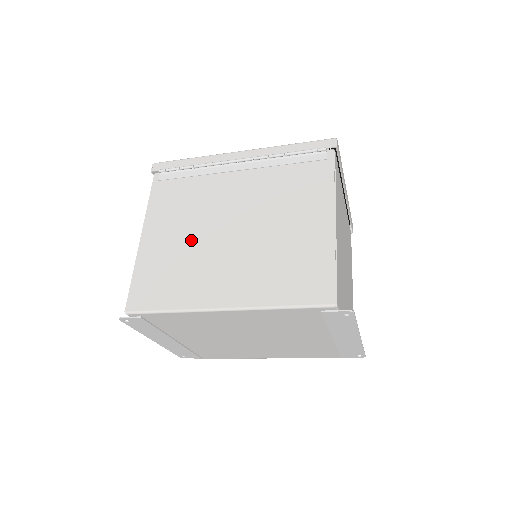
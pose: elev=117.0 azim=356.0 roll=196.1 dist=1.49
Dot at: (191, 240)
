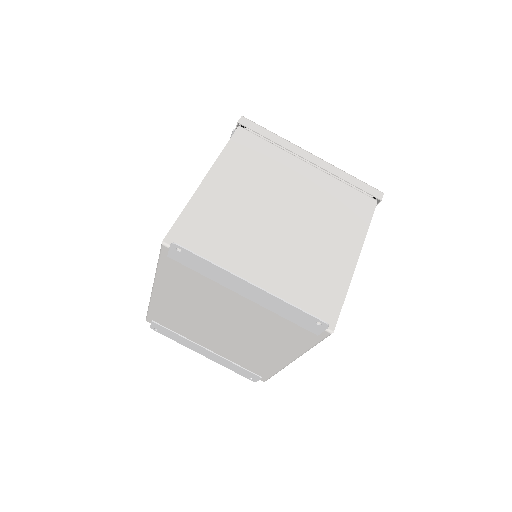
Dot at: occluded
